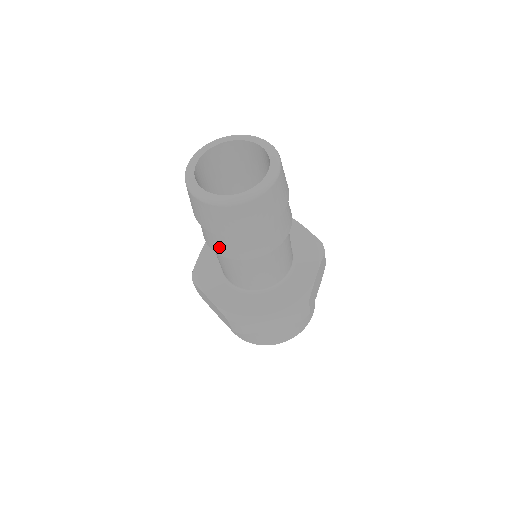
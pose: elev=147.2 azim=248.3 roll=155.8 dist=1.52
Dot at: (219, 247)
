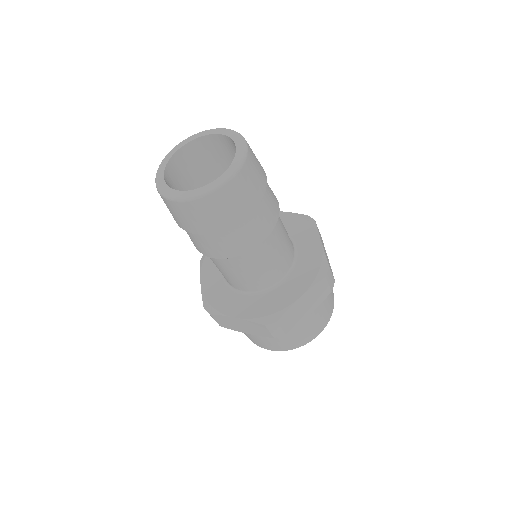
Dot at: occluded
